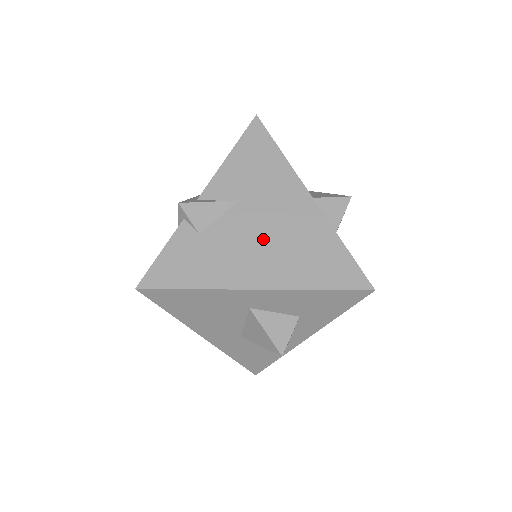
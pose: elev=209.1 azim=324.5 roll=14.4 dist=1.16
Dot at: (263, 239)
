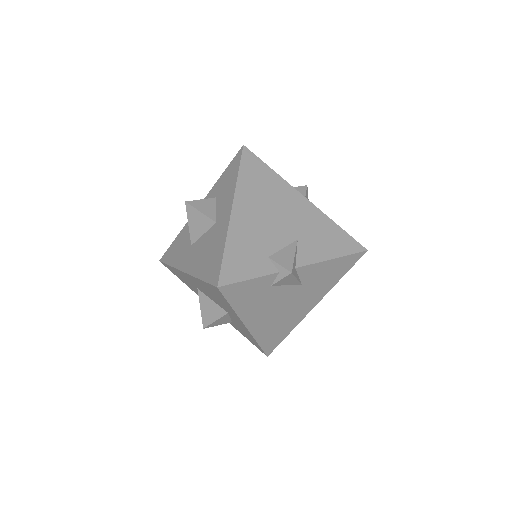
Dot at: (280, 310)
